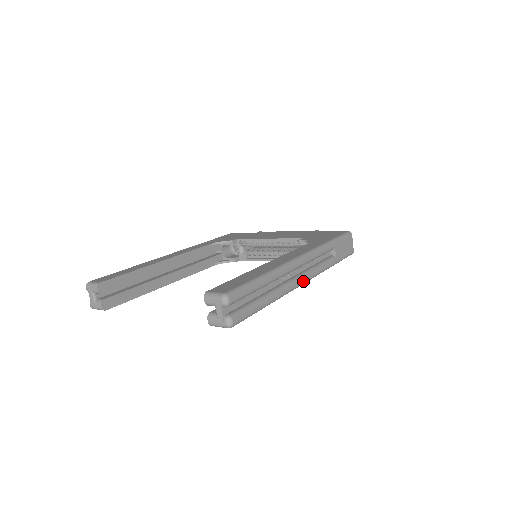
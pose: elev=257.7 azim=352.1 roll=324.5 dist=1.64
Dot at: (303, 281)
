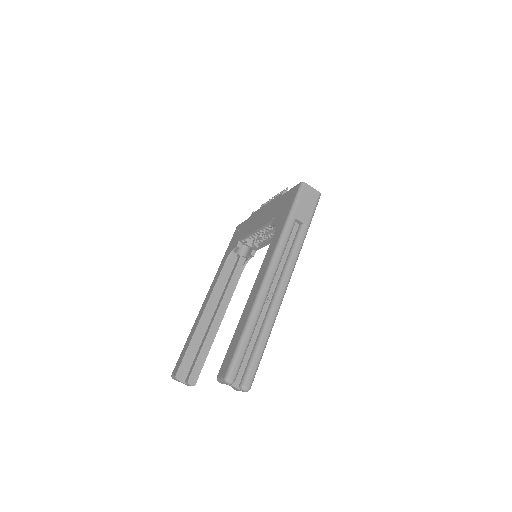
Dot at: (285, 285)
